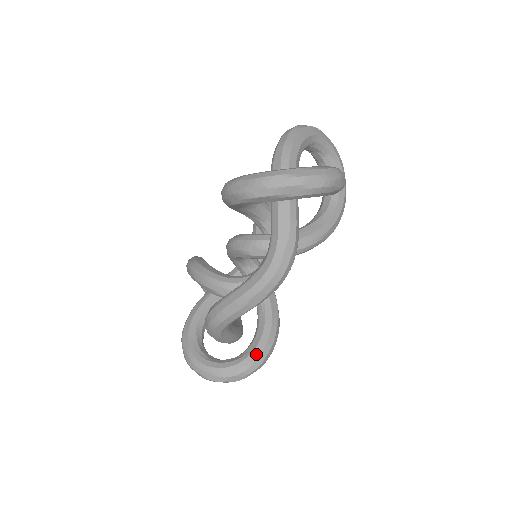
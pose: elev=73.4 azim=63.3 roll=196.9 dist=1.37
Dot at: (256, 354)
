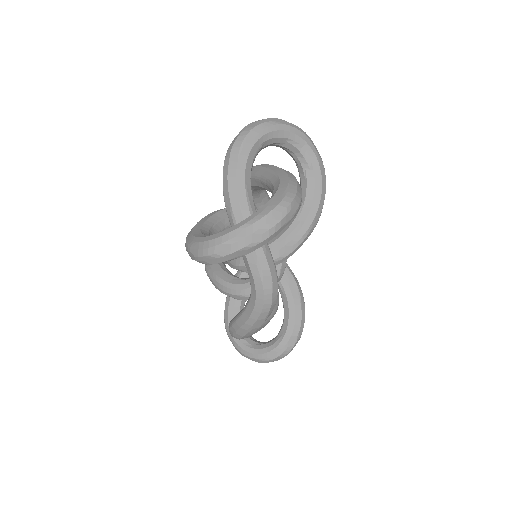
Dot at: (288, 337)
